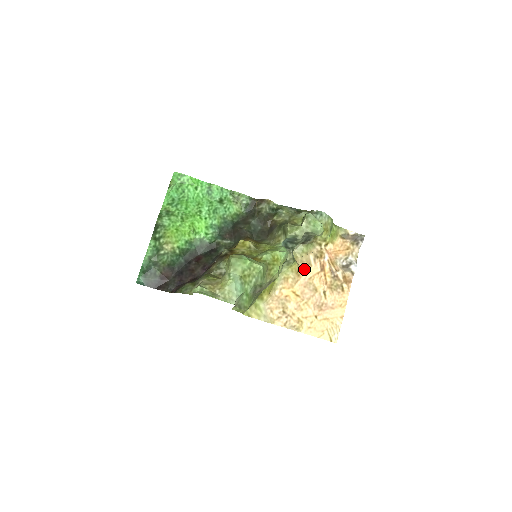
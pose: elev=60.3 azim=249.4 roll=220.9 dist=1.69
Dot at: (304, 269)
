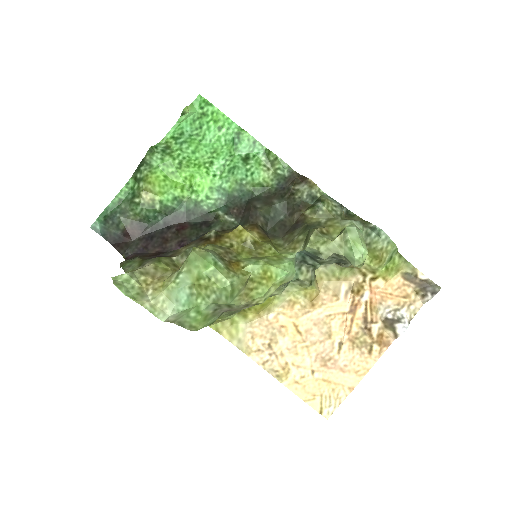
Dot at: (325, 299)
